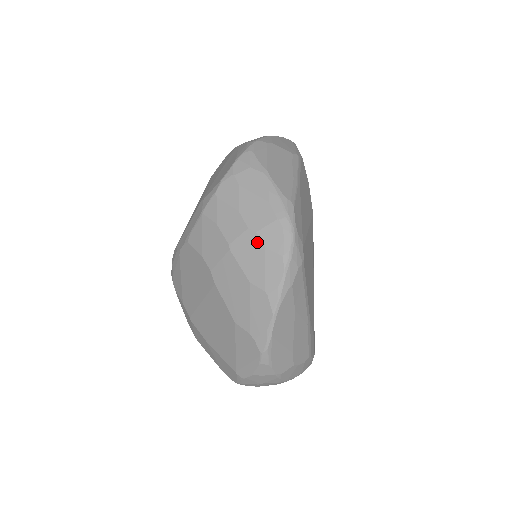
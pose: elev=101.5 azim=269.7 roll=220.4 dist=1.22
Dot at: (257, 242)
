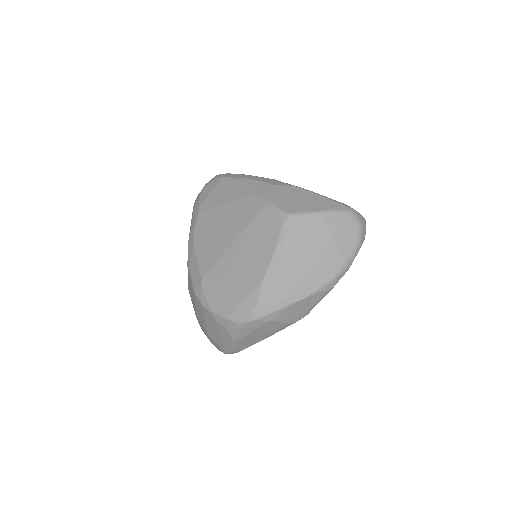
Dot at: (207, 335)
